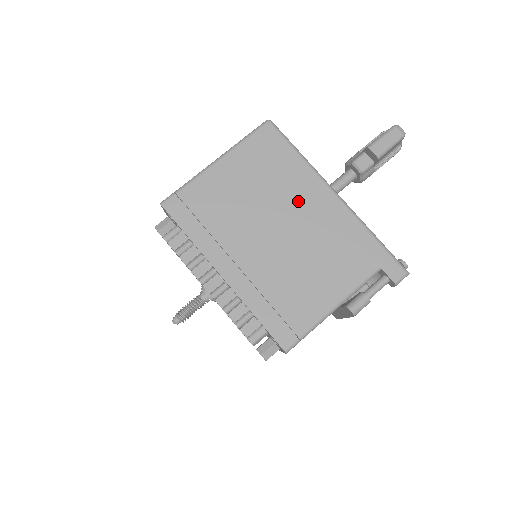
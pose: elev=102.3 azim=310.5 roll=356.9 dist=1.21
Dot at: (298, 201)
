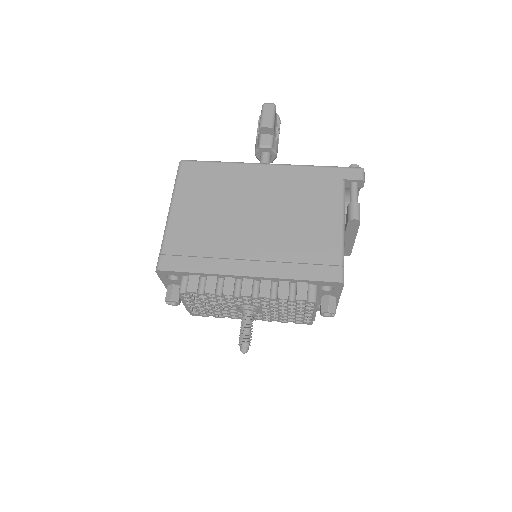
Dot at: (250, 188)
